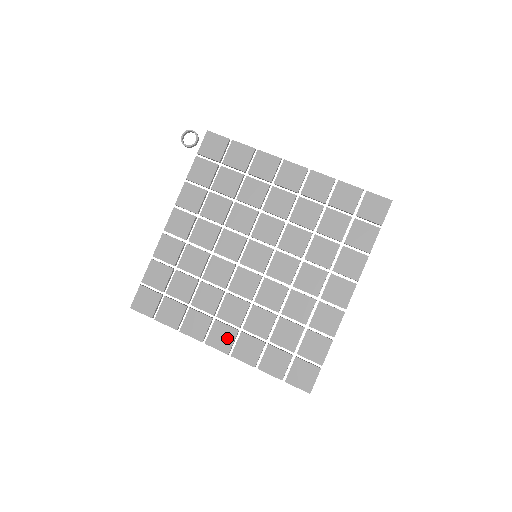
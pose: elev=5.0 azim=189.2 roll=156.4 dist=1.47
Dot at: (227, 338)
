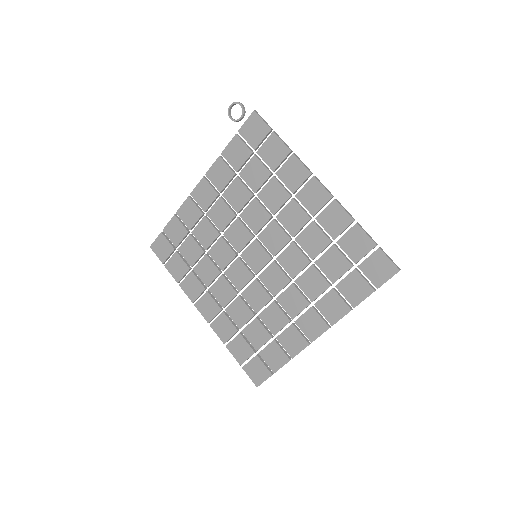
Dot at: (211, 310)
